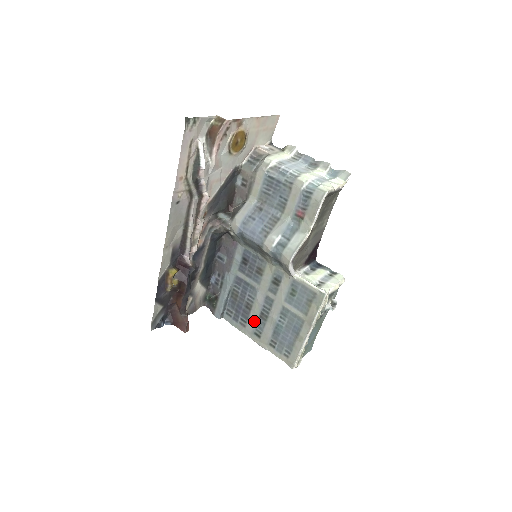
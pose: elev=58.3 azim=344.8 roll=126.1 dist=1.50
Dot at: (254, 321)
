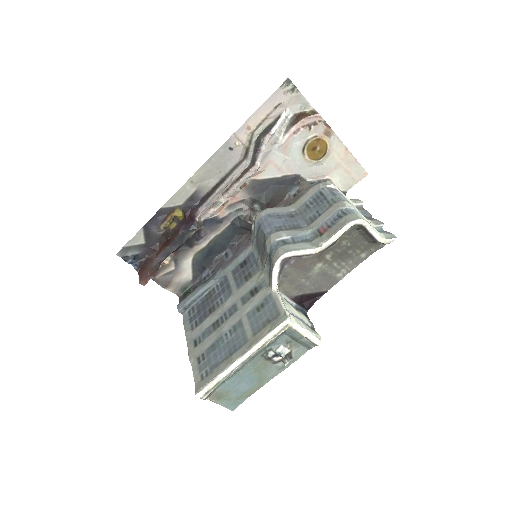
Dot at: (205, 327)
